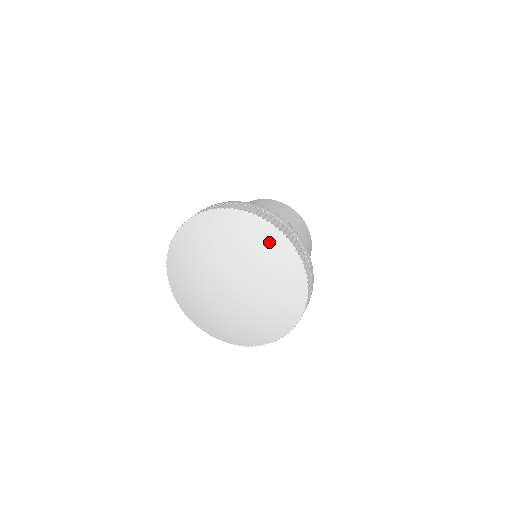
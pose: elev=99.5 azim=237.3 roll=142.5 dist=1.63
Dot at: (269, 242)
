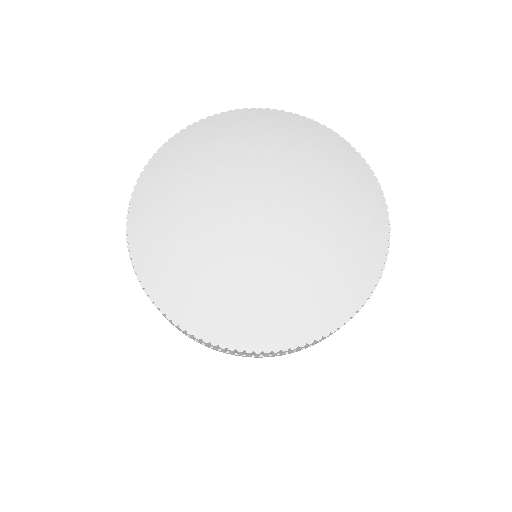
Dot at: (270, 122)
